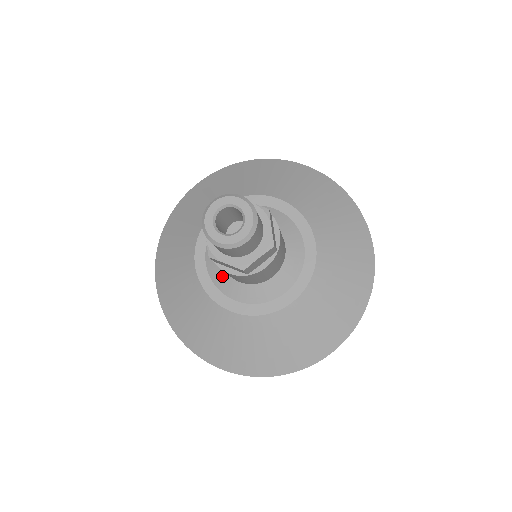
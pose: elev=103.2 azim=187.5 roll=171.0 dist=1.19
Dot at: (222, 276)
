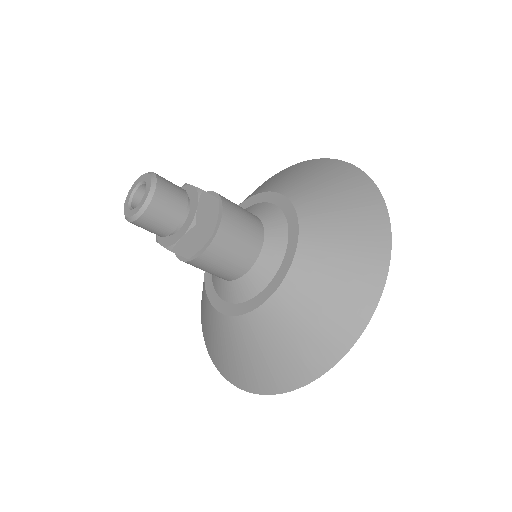
Dot at: (235, 288)
